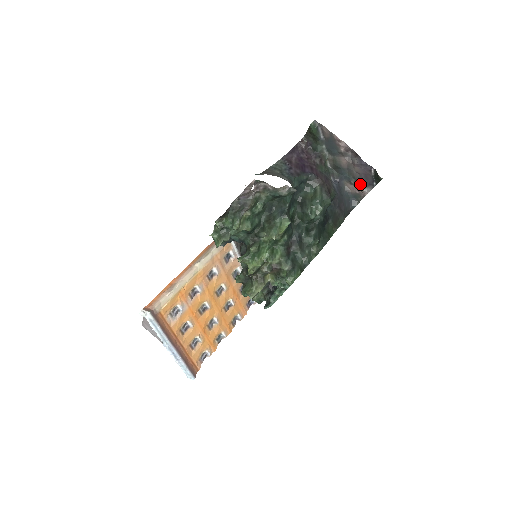
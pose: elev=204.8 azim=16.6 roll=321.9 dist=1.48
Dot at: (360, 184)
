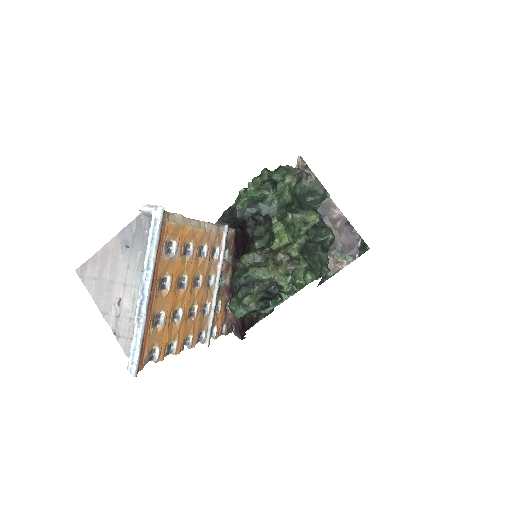
Dot at: (339, 256)
